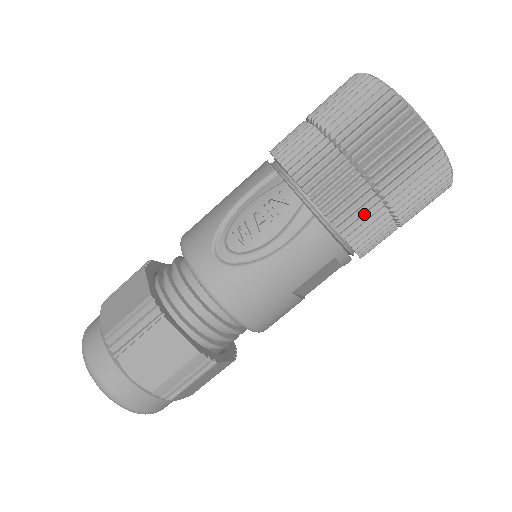
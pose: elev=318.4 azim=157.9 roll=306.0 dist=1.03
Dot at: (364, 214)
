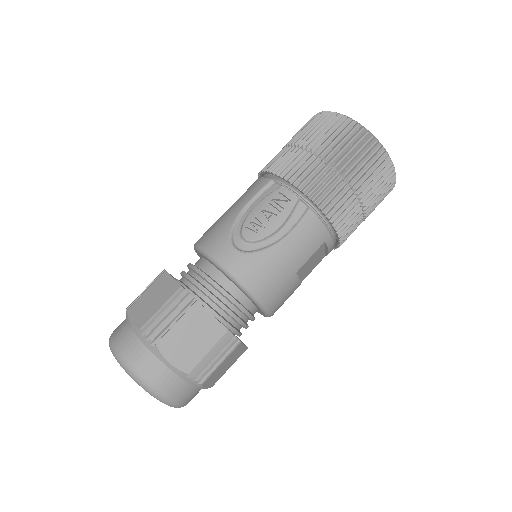
Dot at: (343, 204)
